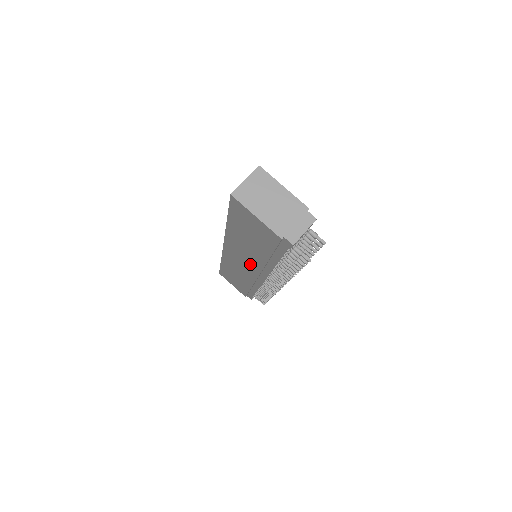
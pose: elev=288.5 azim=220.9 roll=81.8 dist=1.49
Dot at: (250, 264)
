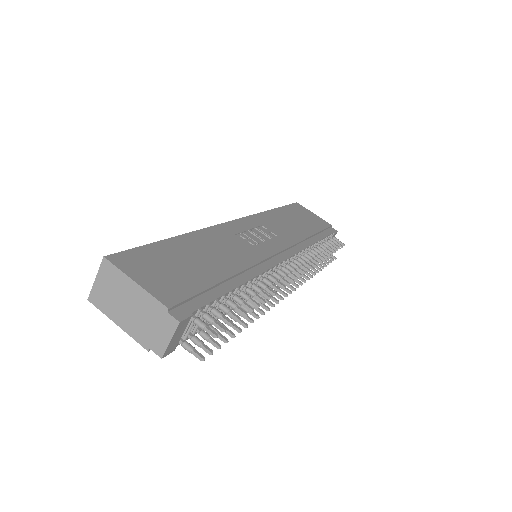
Dot at: occluded
